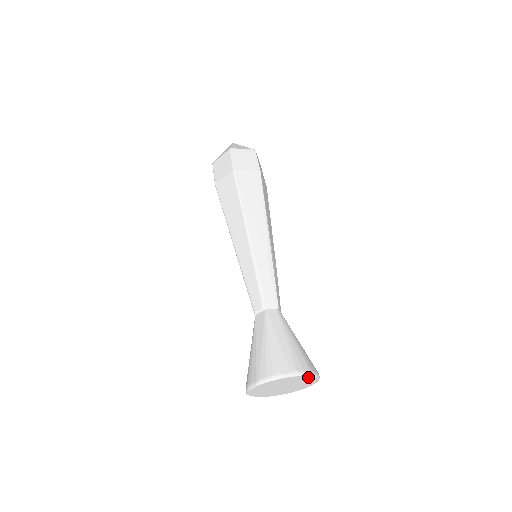
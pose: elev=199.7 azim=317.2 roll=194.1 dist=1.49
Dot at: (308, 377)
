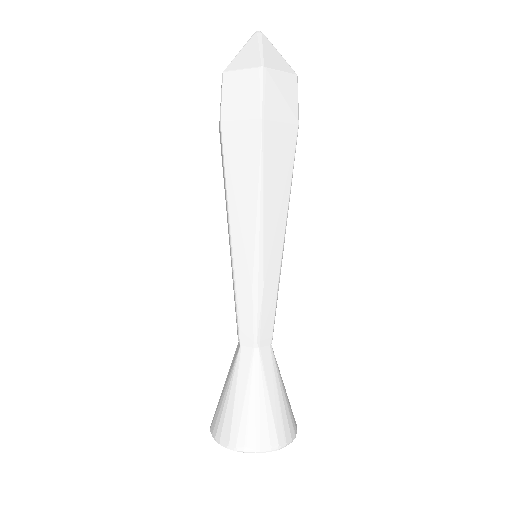
Dot at: (259, 449)
